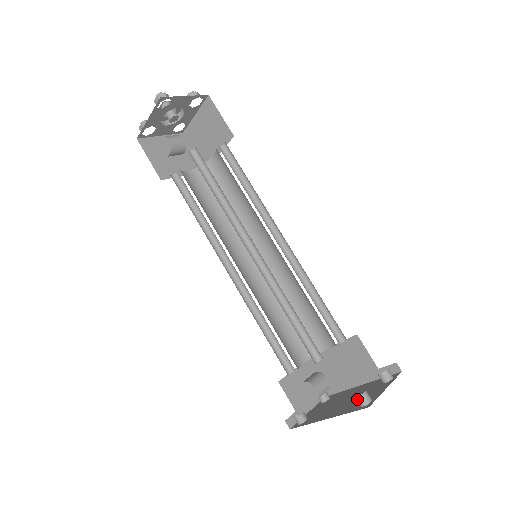
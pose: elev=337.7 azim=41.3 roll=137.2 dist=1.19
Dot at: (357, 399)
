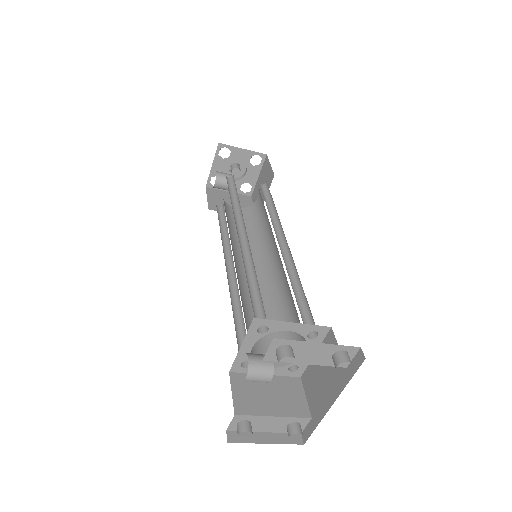
Dot at: (276, 354)
